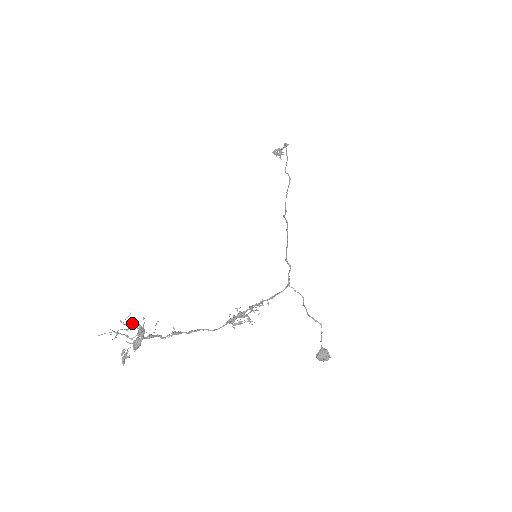
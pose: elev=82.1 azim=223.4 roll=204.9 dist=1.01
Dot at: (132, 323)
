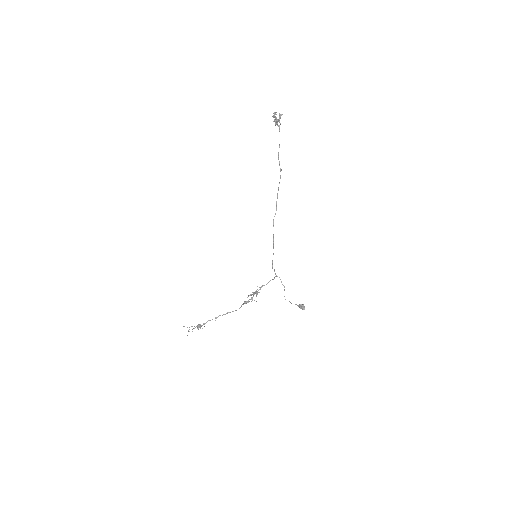
Dot at: (192, 331)
